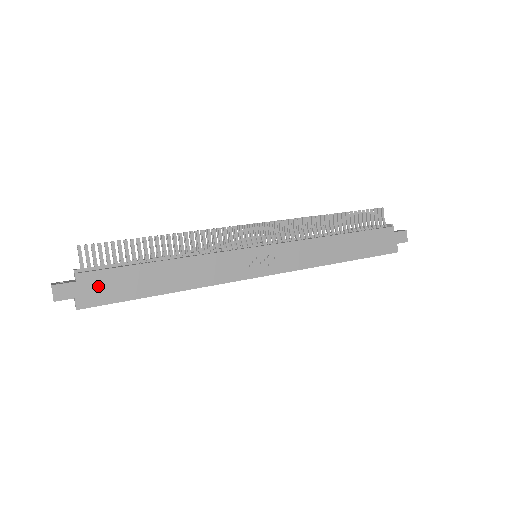
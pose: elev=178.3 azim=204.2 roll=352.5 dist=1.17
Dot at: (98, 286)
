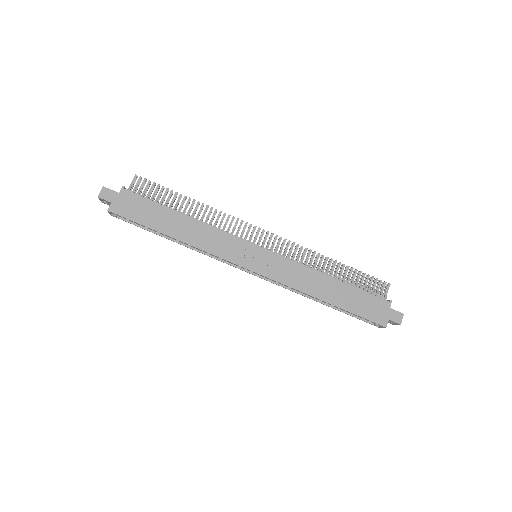
Dot at: (131, 204)
